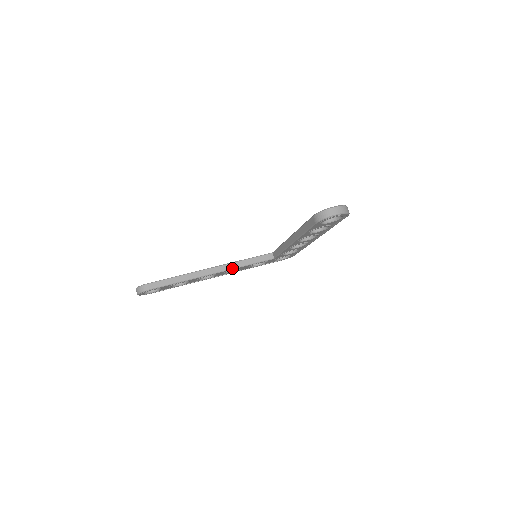
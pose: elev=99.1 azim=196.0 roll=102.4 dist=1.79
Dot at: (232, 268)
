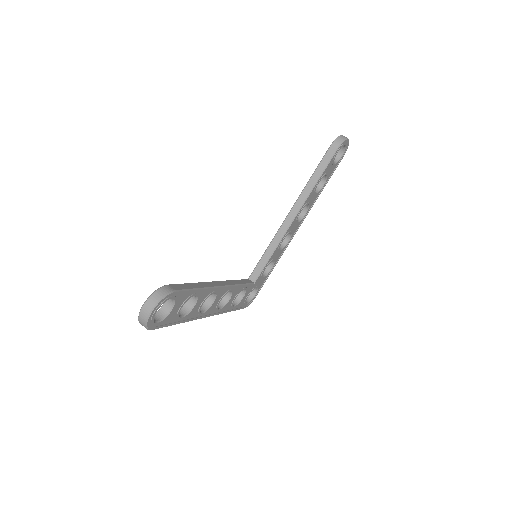
Dot at: (232, 284)
